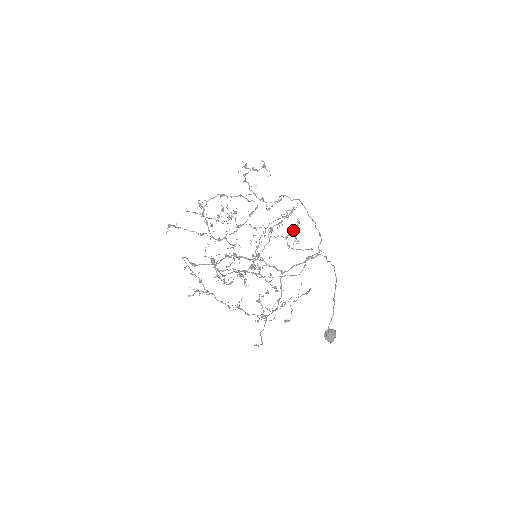
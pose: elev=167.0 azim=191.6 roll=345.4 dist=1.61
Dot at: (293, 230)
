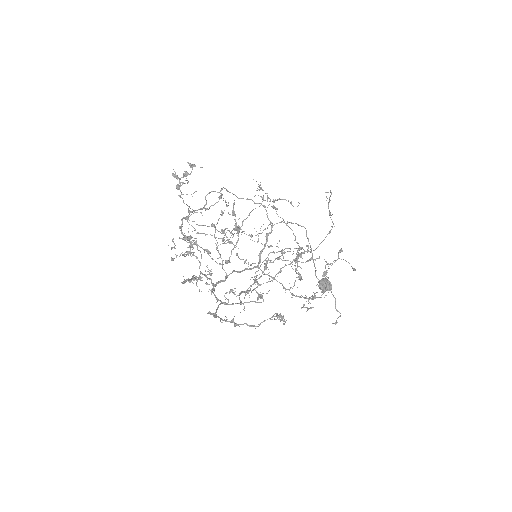
Dot at: occluded
